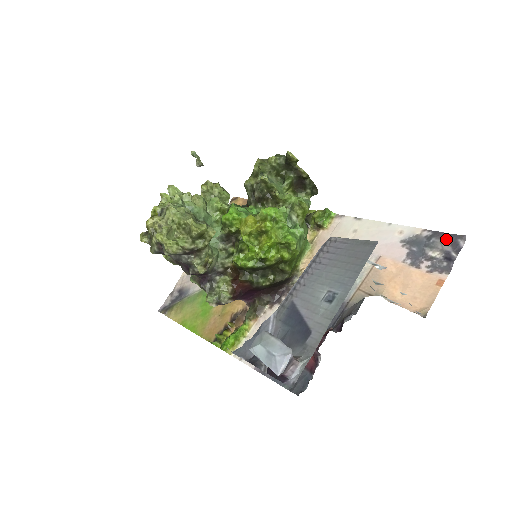
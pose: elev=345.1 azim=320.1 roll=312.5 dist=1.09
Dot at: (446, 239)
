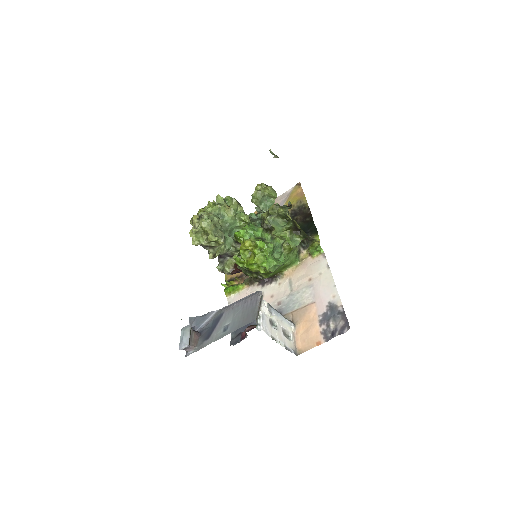
Dot at: (343, 321)
